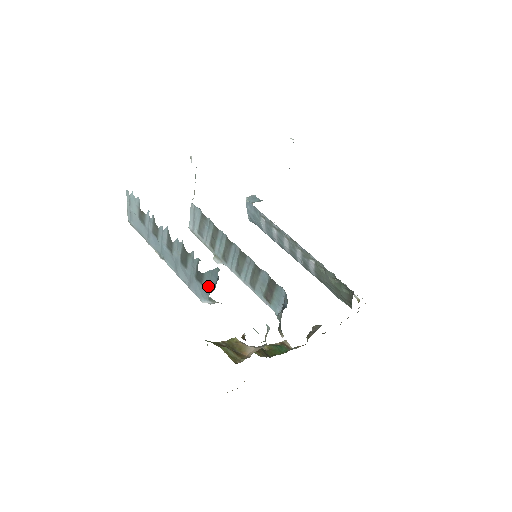
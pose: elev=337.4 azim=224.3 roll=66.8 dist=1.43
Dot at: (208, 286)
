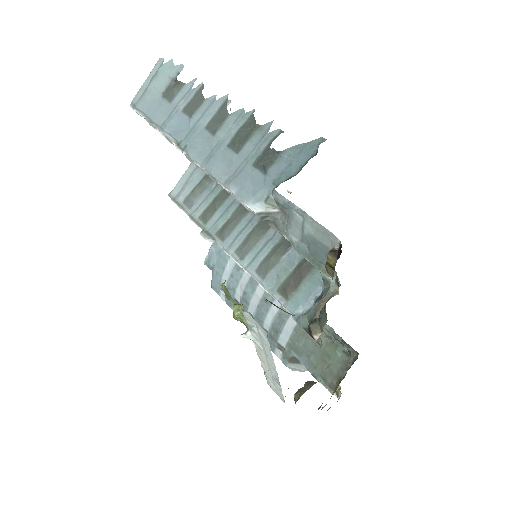
Dot at: (281, 172)
